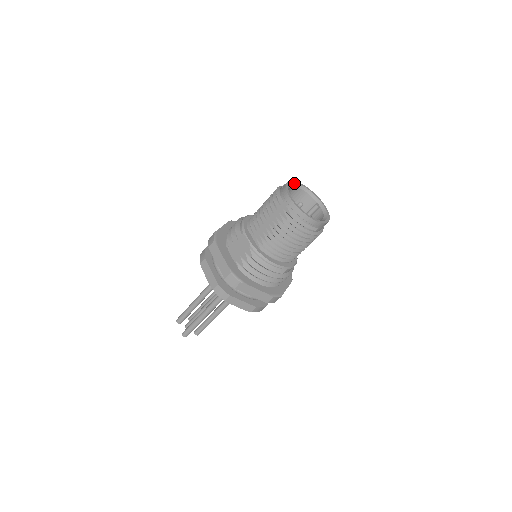
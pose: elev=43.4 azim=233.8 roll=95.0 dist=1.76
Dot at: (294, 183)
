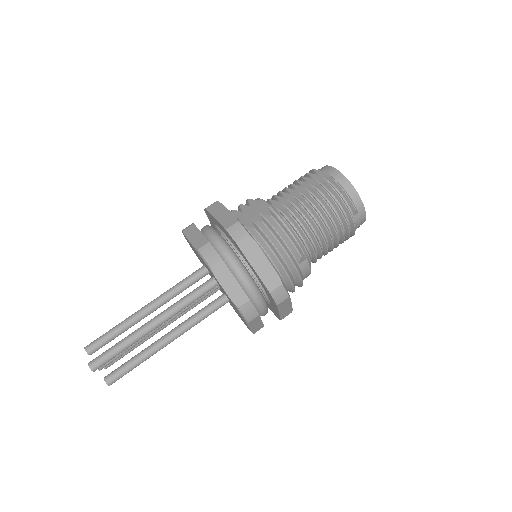
Dot at: occluded
